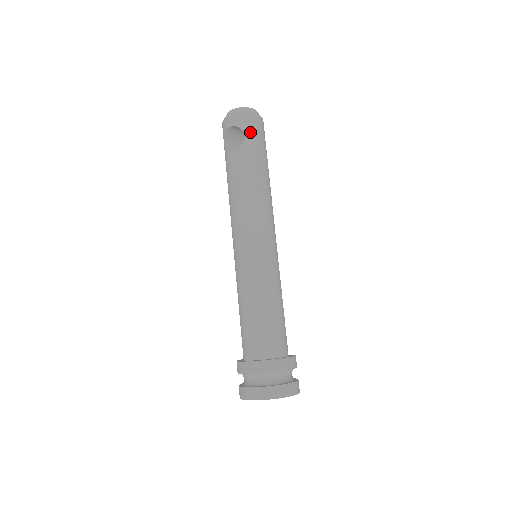
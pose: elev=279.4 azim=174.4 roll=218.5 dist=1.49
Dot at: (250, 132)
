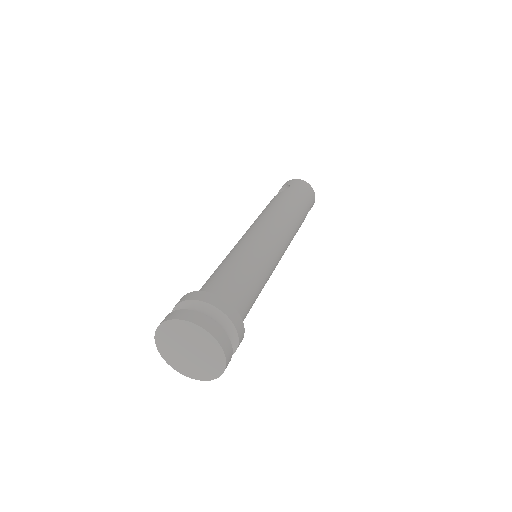
Dot at: (295, 186)
